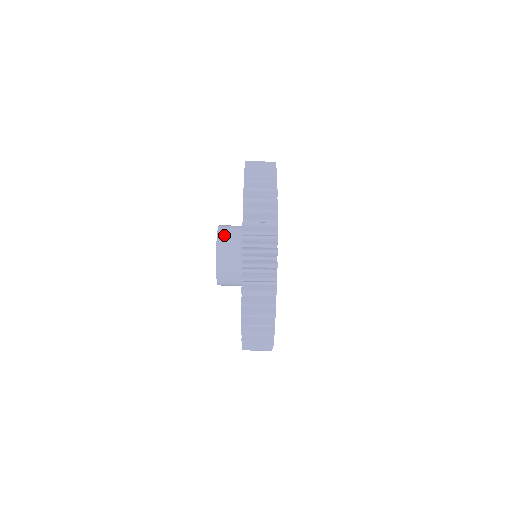
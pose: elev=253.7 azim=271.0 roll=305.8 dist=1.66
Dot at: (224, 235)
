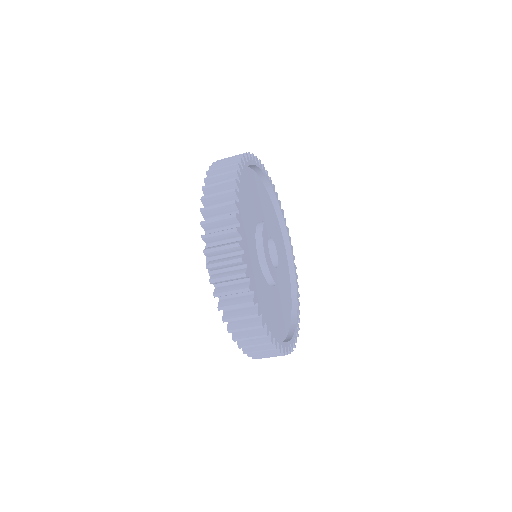
Dot at: occluded
